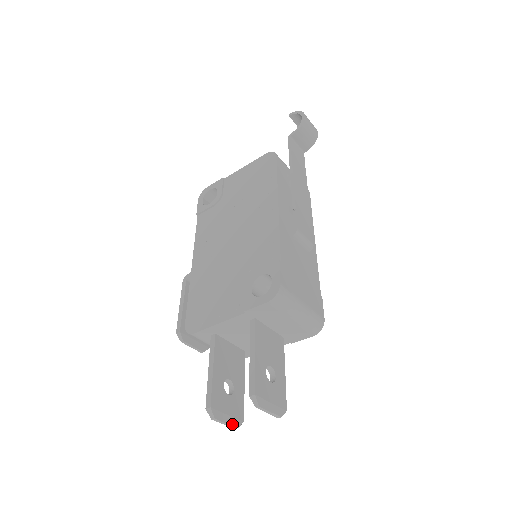
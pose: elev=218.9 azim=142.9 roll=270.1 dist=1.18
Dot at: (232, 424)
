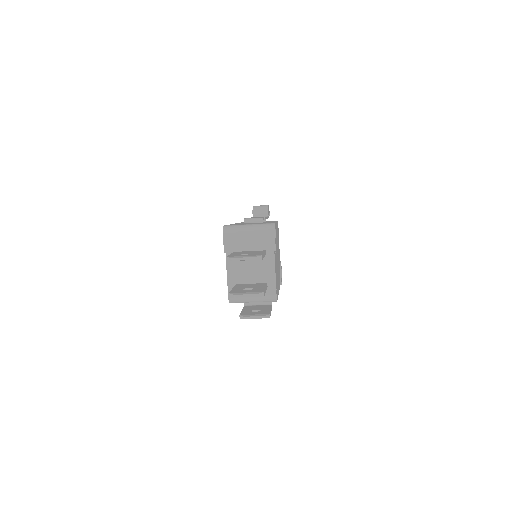
Dot at: (252, 294)
